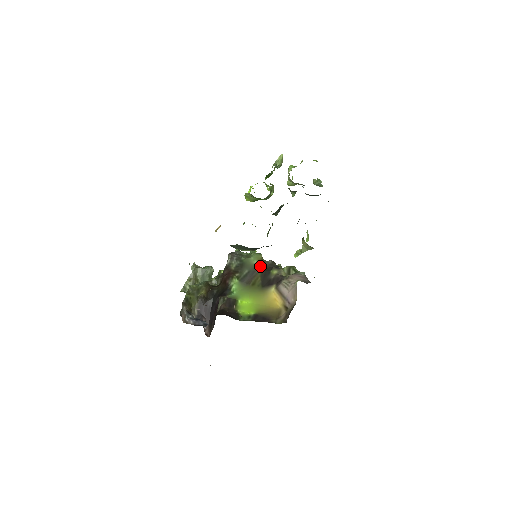
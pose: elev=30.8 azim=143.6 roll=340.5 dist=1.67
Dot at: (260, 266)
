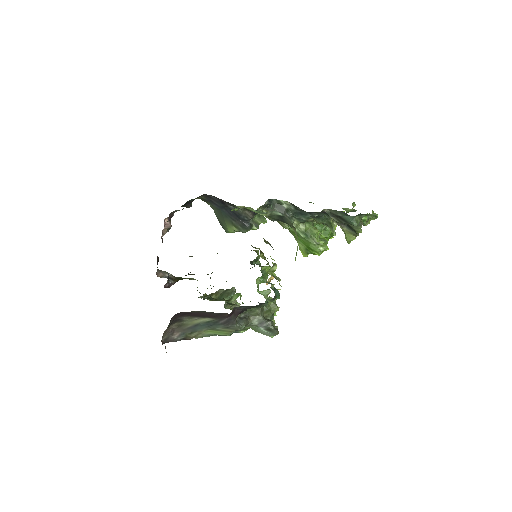
Dot at: occluded
